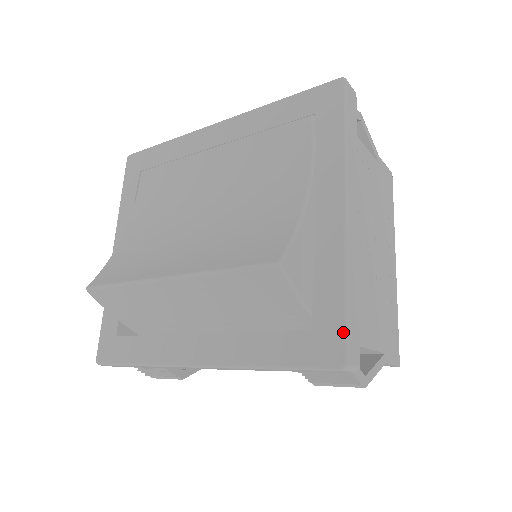
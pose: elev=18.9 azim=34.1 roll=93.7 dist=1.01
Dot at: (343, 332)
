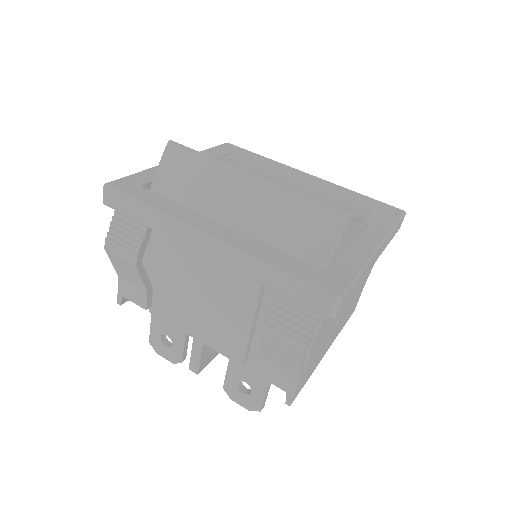
Dot at: (348, 283)
